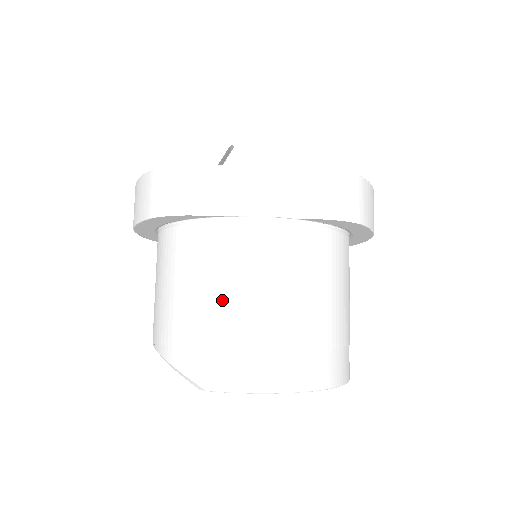
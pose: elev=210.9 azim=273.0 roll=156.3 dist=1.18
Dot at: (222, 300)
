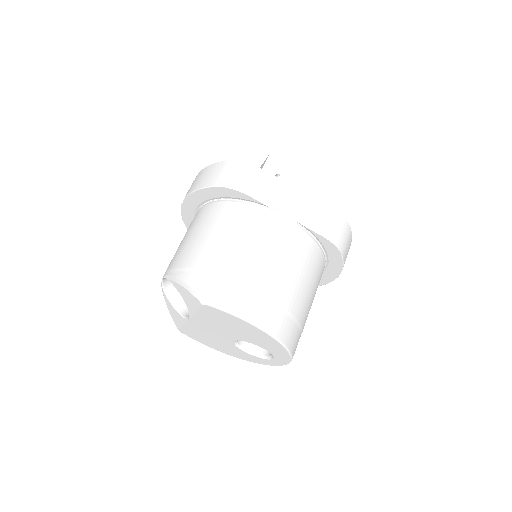
Dot at: (244, 253)
